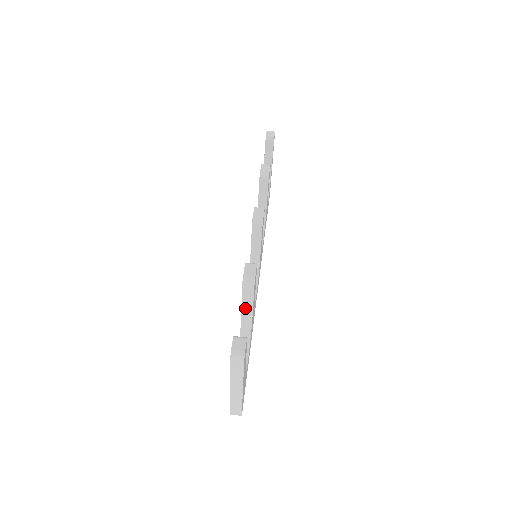
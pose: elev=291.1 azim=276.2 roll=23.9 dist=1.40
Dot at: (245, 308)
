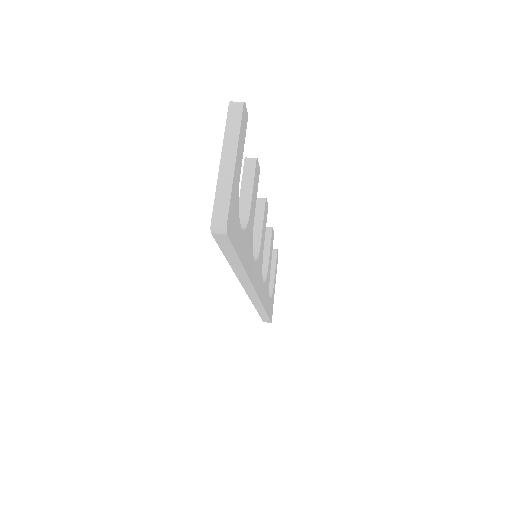
Dot at: (243, 196)
